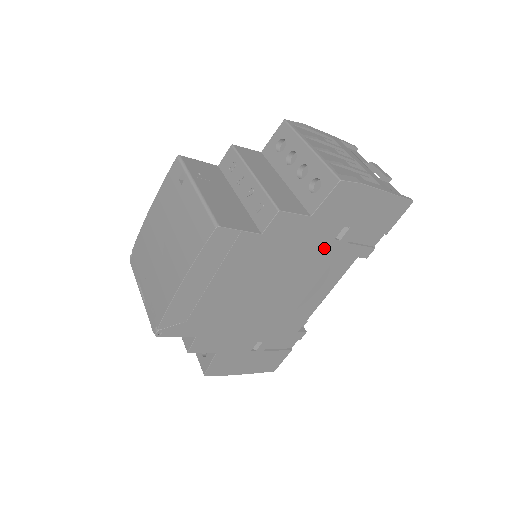
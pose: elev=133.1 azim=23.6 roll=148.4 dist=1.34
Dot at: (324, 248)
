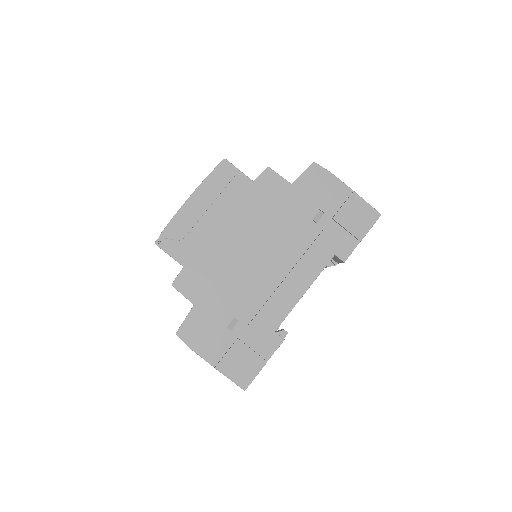
Dot at: (302, 224)
